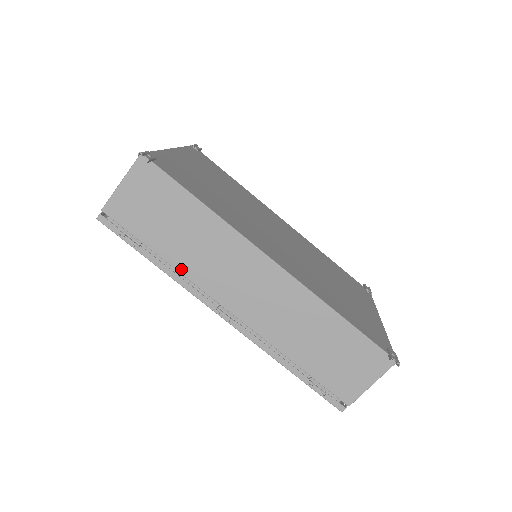
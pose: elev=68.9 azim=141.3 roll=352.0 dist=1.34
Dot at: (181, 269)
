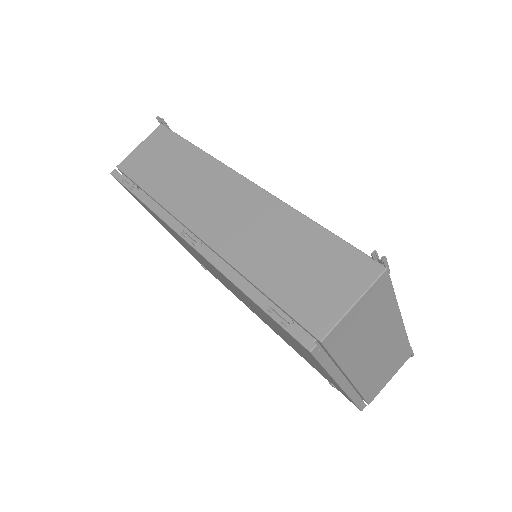
Dot at: (162, 200)
